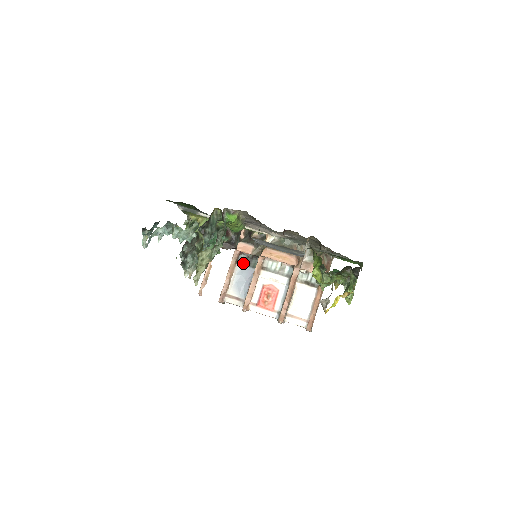
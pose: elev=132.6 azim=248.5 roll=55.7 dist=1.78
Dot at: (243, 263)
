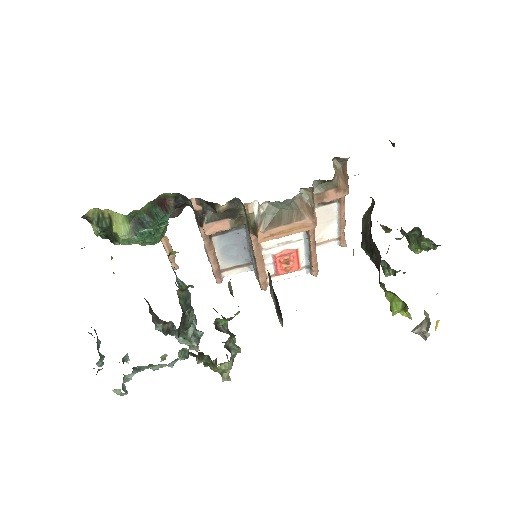
Dot at: (220, 232)
